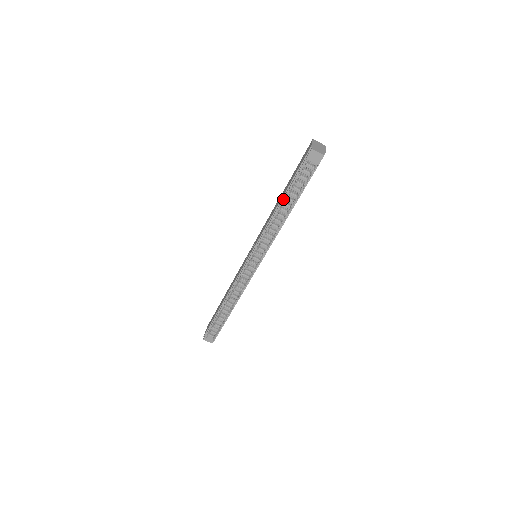
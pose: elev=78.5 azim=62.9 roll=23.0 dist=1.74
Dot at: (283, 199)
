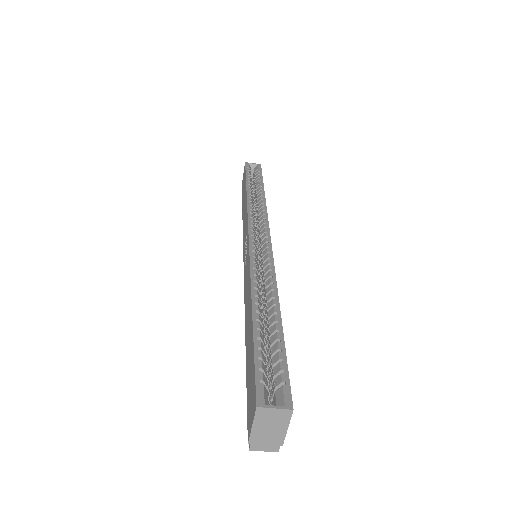
Dot at: occluded
